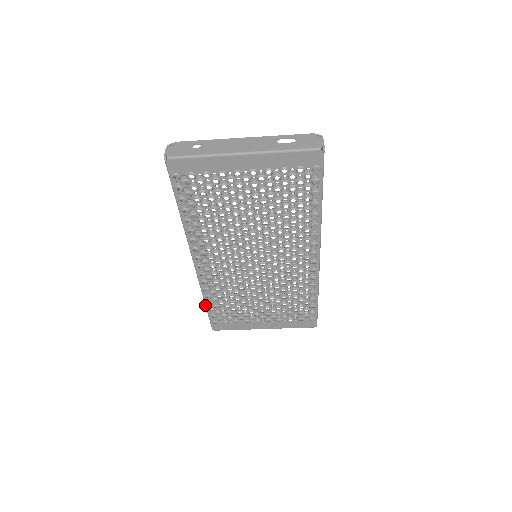
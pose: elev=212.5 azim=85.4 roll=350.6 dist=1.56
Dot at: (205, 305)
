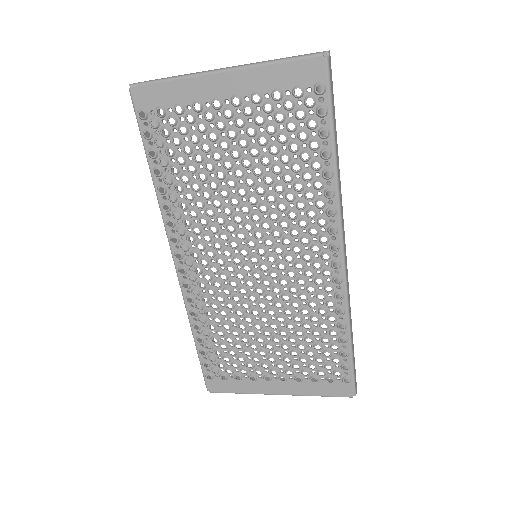
Dot at: occluded
